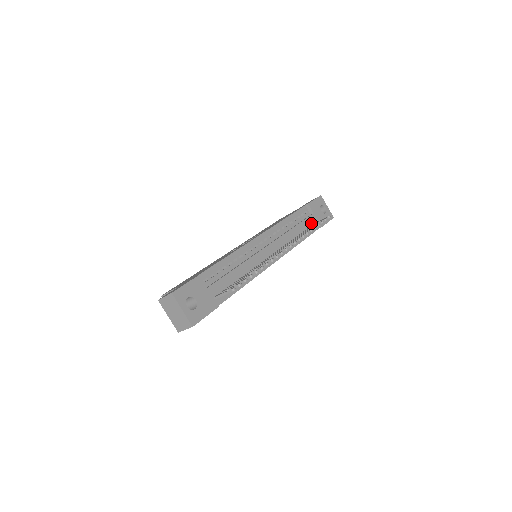
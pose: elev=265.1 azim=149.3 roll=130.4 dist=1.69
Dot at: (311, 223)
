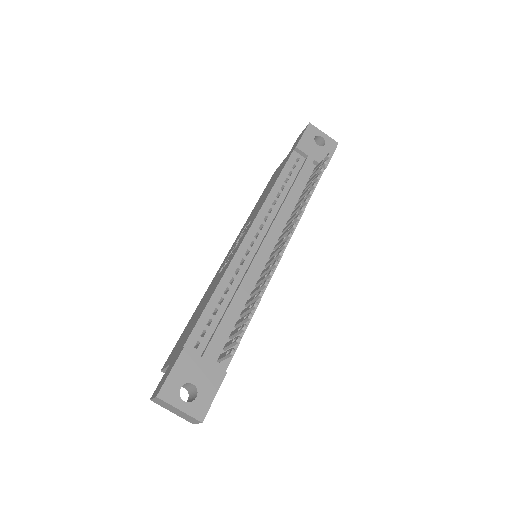
Dot at: (310, 170)
